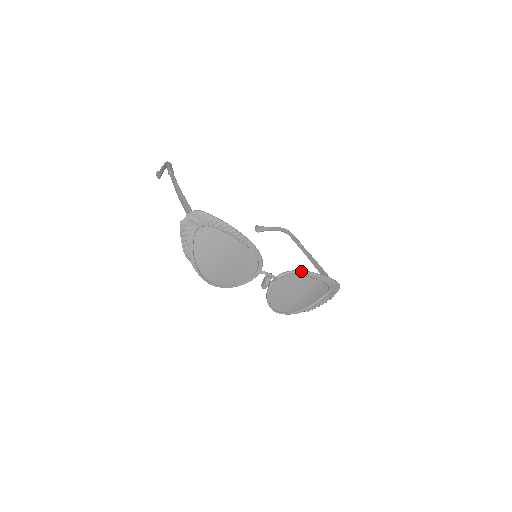
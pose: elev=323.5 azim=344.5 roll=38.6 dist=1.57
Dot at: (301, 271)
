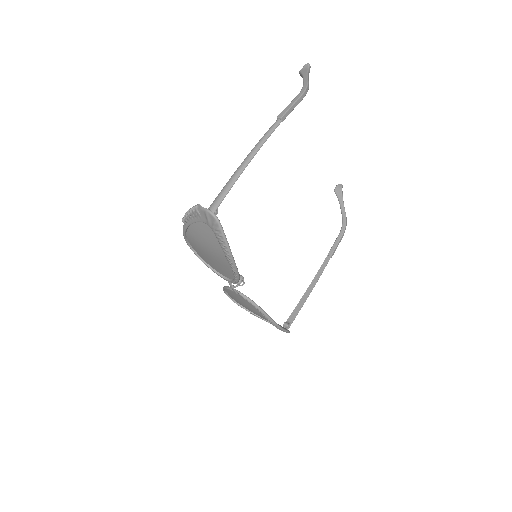
Dot at: (262, 311)
